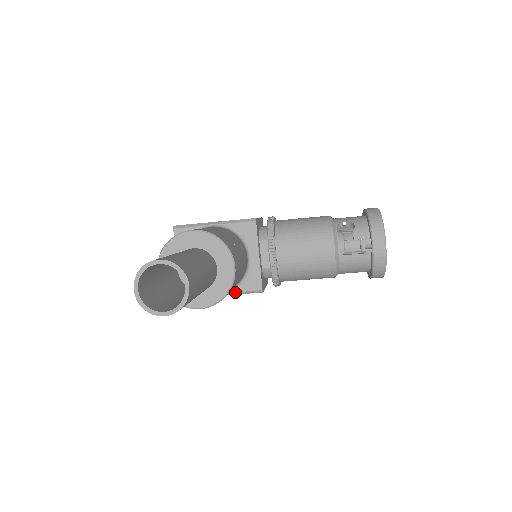
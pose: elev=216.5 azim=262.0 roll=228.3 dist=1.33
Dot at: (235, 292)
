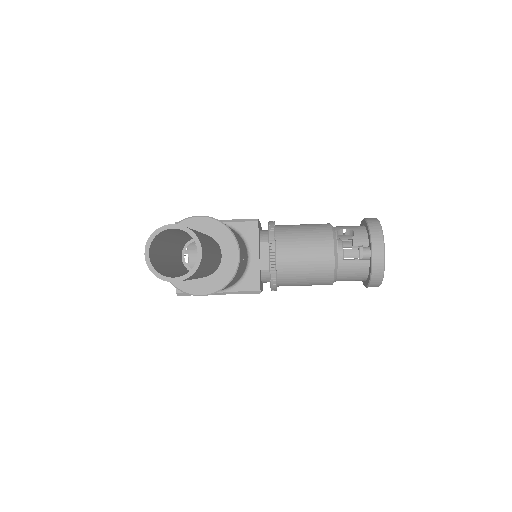
Dot at: (233, 291)
